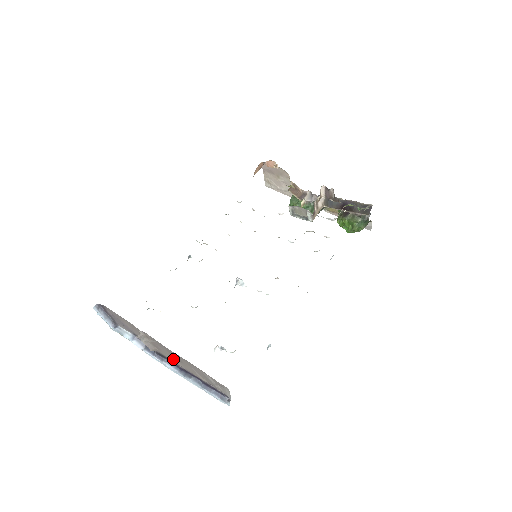
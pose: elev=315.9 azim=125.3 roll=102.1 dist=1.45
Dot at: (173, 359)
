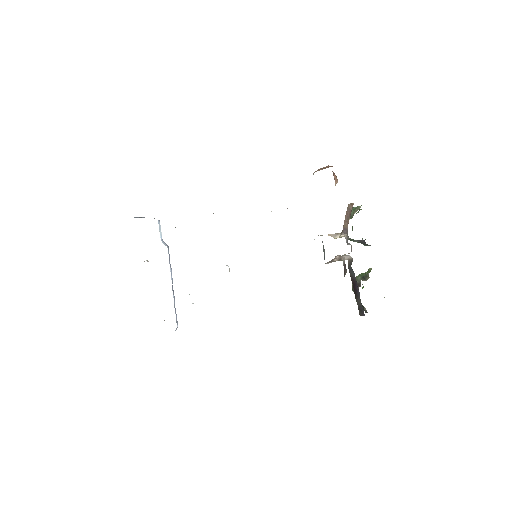
Dot at: occluded
